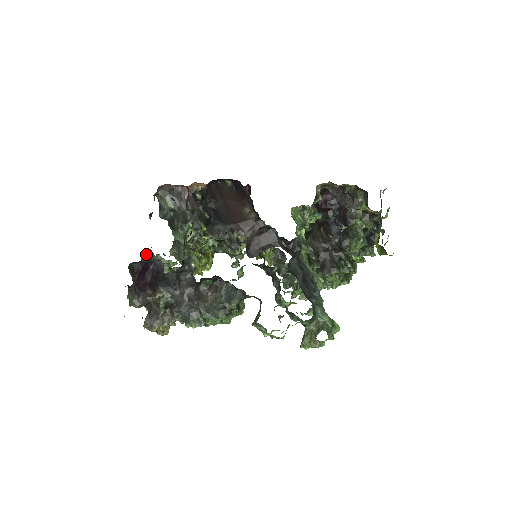
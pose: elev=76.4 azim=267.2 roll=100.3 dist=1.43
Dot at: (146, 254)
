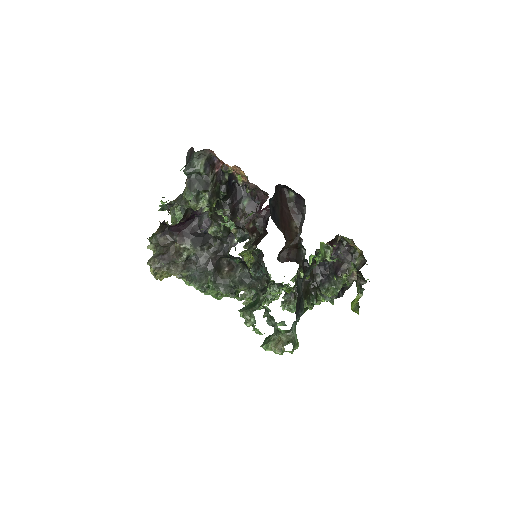
Dot at: (203, 208)
